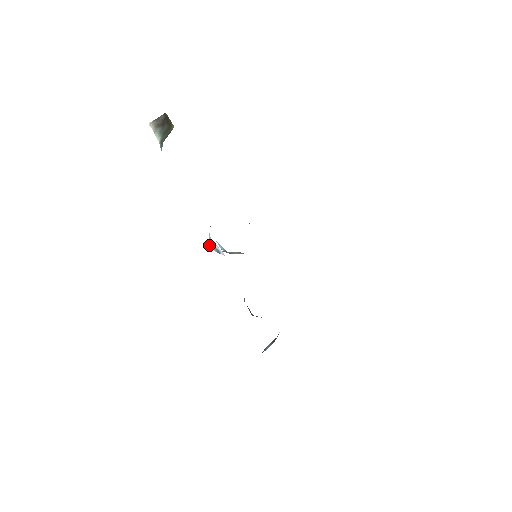
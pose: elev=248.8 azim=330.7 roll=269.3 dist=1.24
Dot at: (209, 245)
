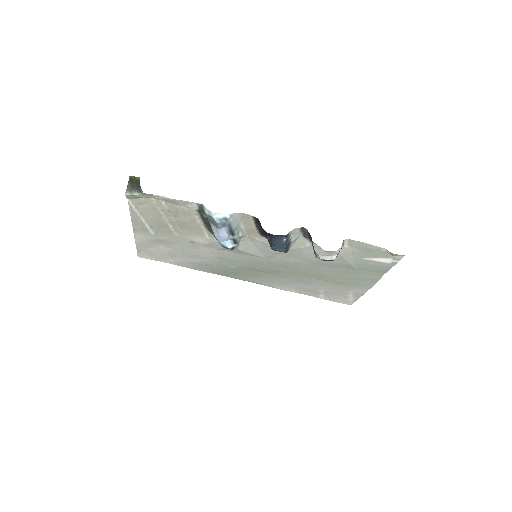
Dot at: (217, 221)
